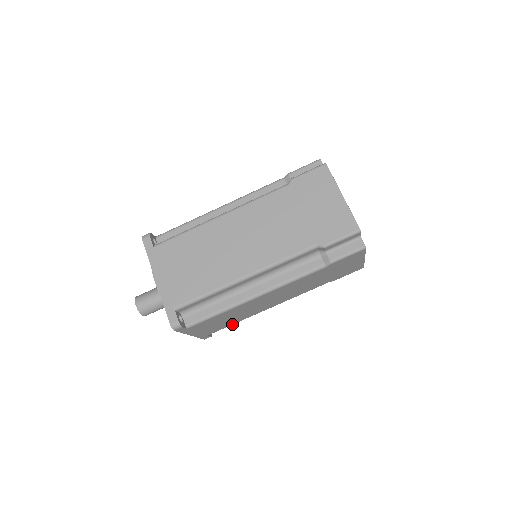
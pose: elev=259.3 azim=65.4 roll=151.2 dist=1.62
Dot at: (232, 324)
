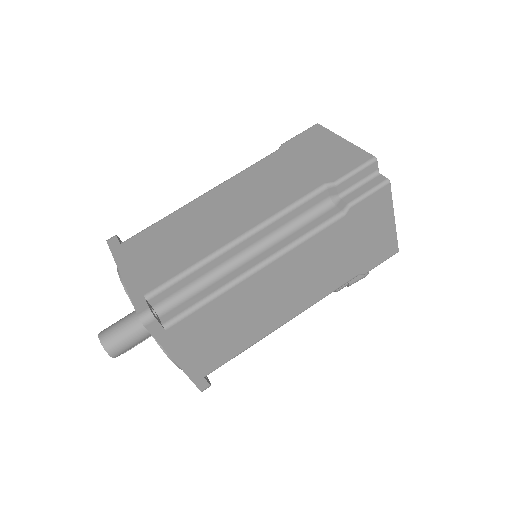
Dot at: (236, 354)
